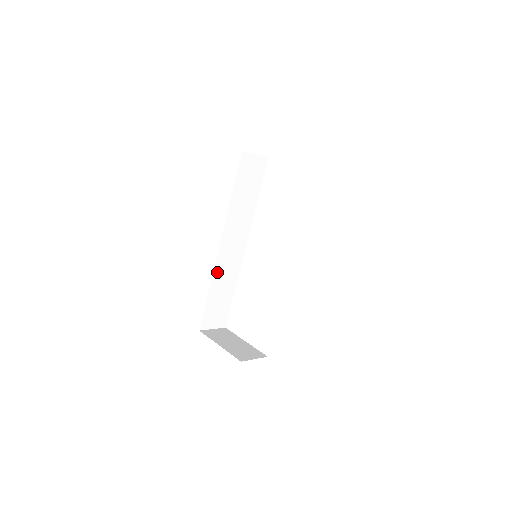
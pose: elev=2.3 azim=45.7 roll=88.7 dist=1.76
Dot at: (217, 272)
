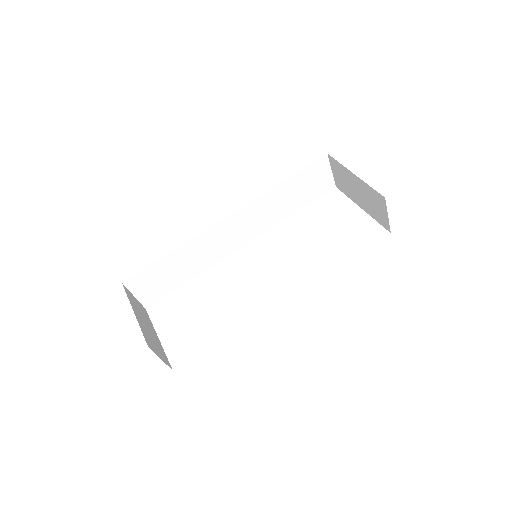
Dot at: (198, 241)
